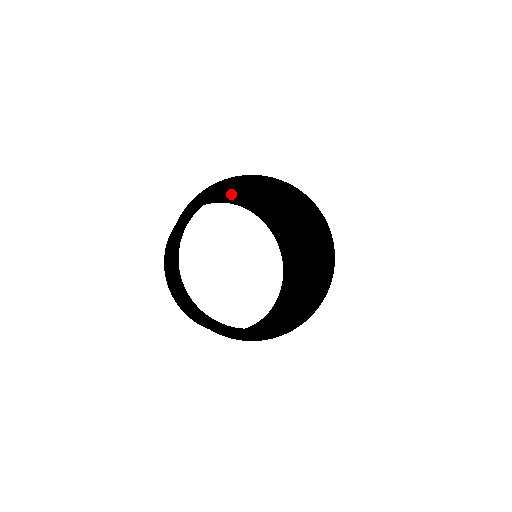
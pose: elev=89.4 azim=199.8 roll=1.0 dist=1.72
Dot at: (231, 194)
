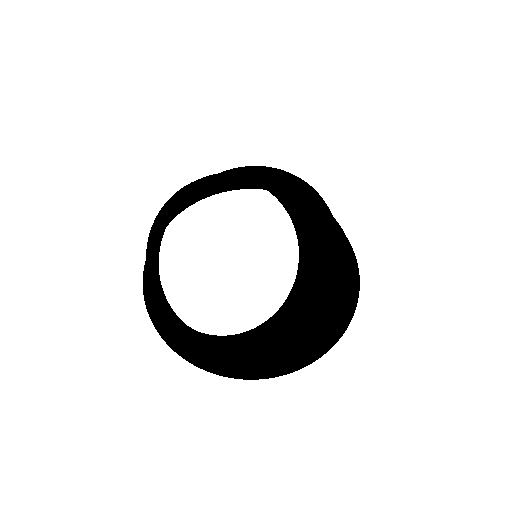
Dot at: occluded
